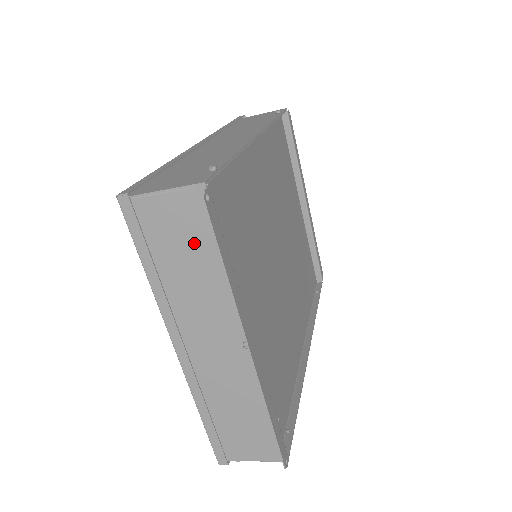
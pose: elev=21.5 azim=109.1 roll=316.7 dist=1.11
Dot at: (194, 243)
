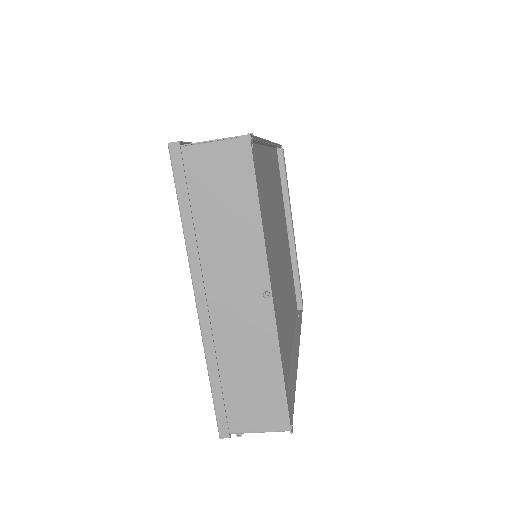
Dot at: (232, 191)
